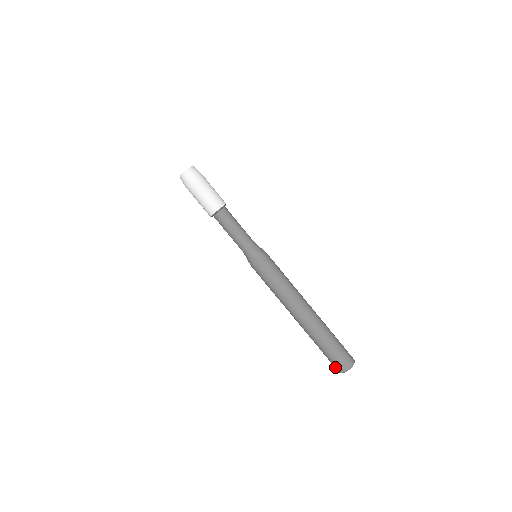
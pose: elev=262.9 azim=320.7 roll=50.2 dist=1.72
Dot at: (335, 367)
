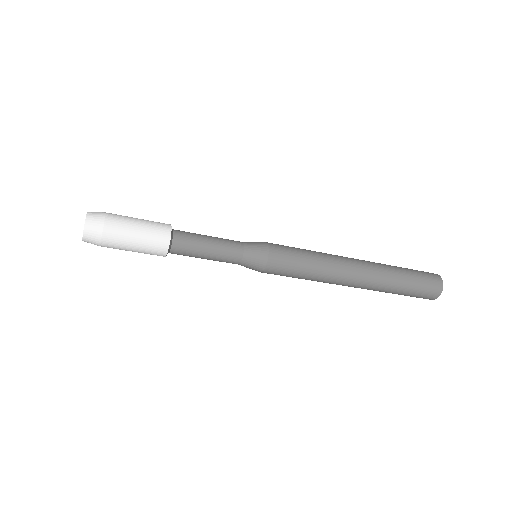
Dot at: occluded
